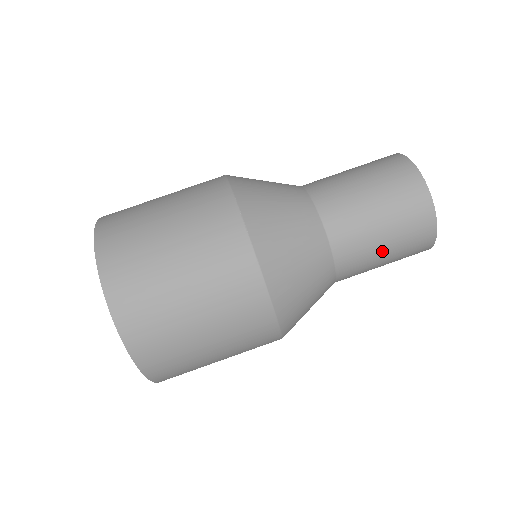
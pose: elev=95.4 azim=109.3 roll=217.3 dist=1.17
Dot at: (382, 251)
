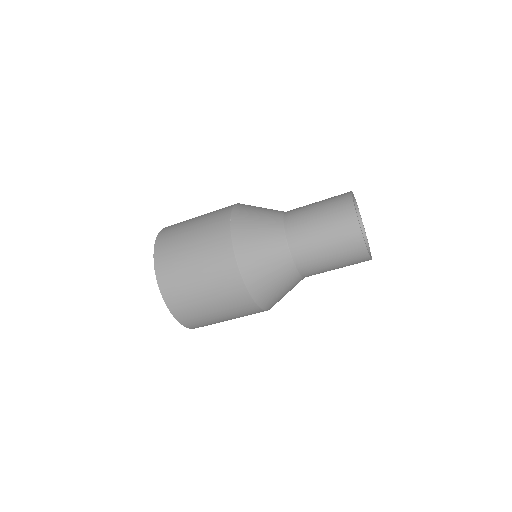
Dot at: occluded
